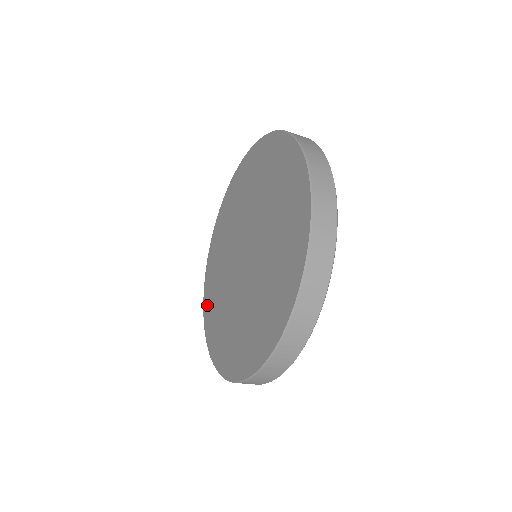
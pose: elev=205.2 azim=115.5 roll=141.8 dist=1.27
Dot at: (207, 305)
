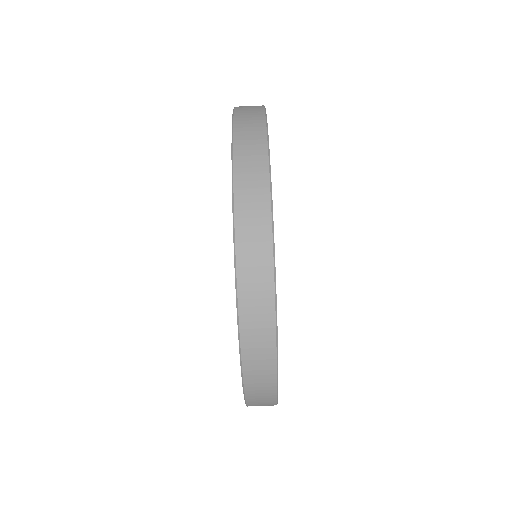
Dot at: occluded
